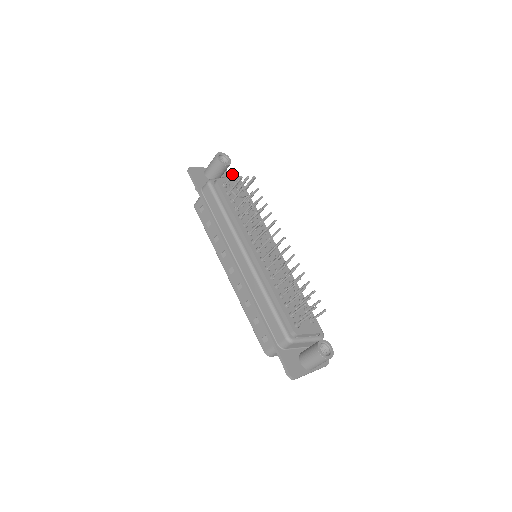
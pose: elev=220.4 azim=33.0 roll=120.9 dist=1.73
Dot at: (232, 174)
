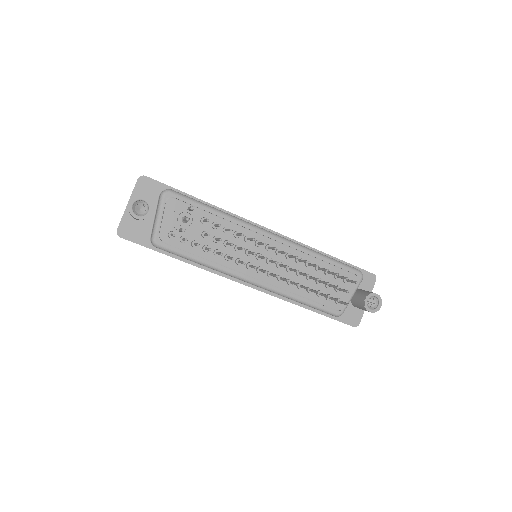
Dot at: occluded
